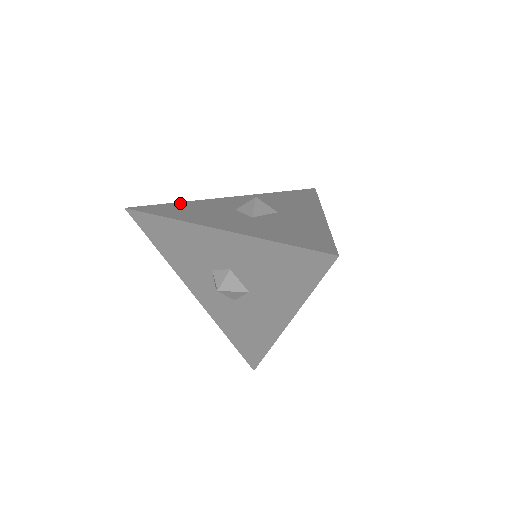
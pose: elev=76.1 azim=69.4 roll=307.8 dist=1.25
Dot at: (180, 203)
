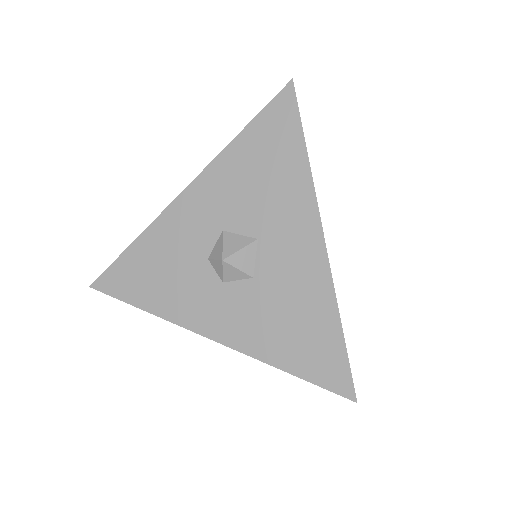
Dot at: occluded
